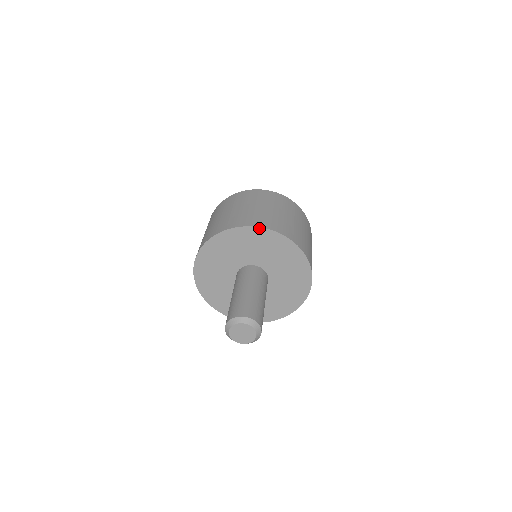
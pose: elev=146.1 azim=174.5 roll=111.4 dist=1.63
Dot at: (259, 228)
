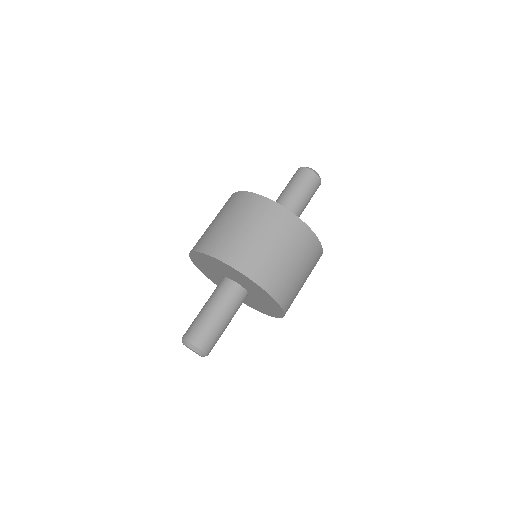
Dot at: (222, 262)
